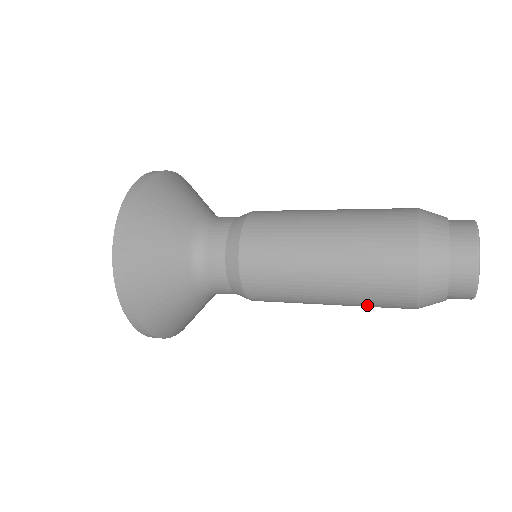
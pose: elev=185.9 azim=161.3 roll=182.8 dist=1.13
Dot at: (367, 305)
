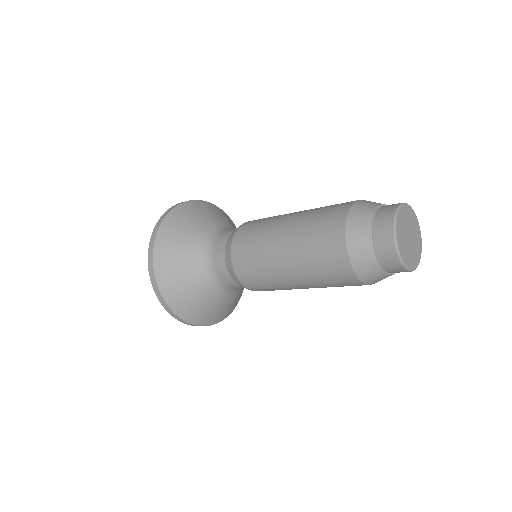
Dot at: (332, 286)
